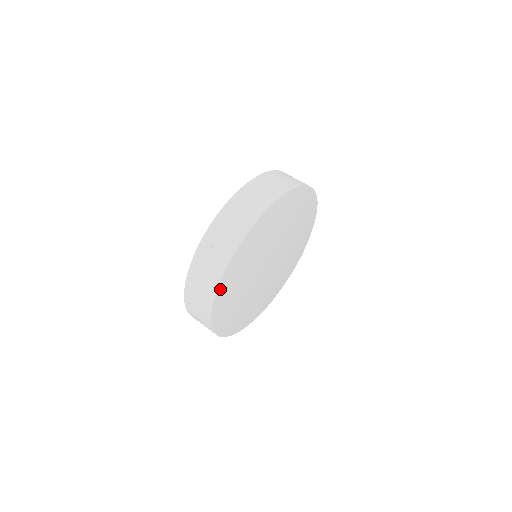
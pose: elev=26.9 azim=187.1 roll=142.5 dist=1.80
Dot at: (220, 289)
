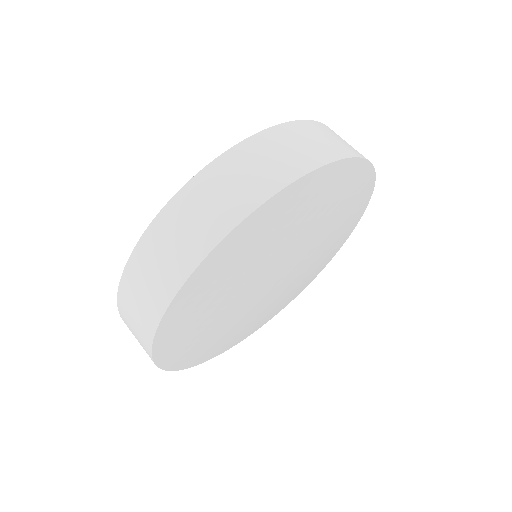
Dot at: (172, 366)
